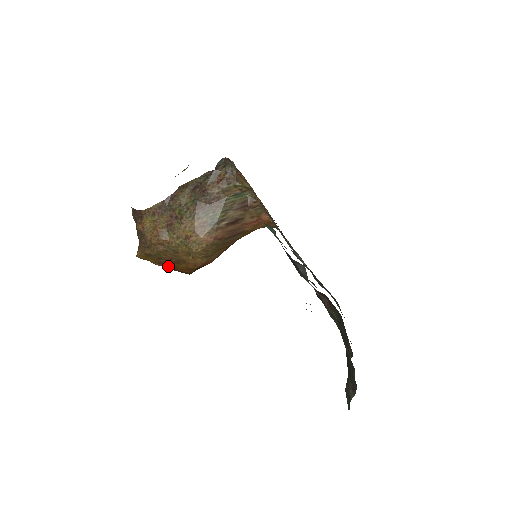
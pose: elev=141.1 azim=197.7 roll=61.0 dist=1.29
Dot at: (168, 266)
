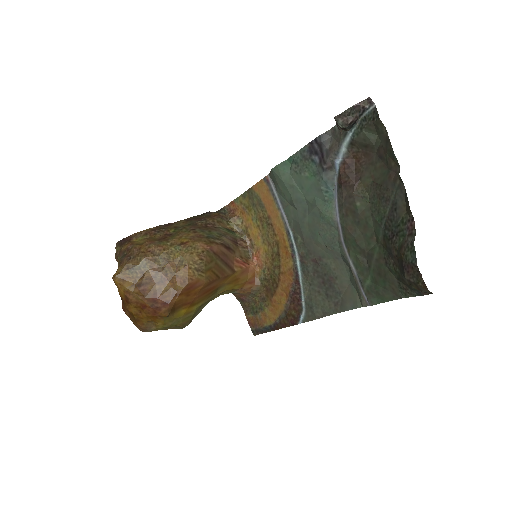
Dot at: (147, 293)
